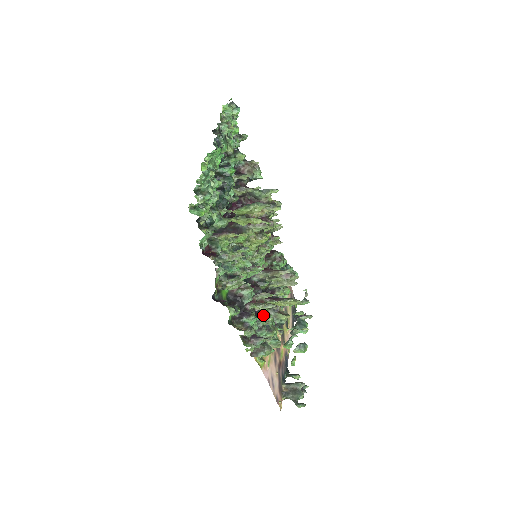
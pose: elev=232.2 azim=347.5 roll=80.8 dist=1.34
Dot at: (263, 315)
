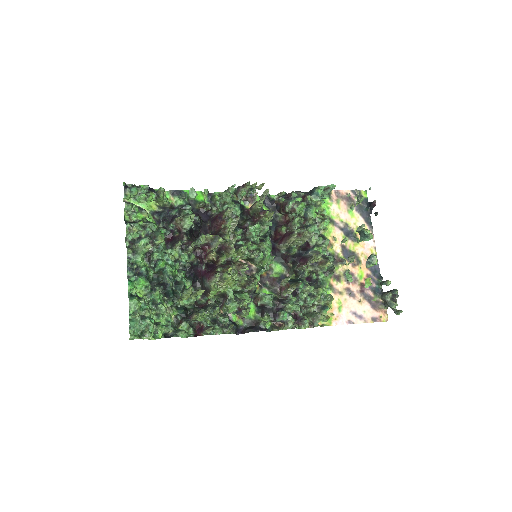
Dot at: (300, 289)
